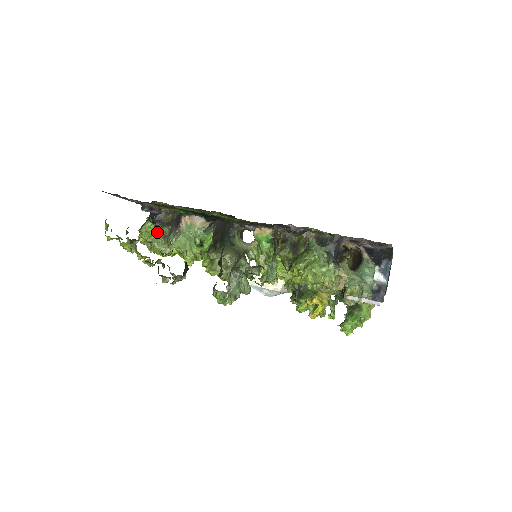
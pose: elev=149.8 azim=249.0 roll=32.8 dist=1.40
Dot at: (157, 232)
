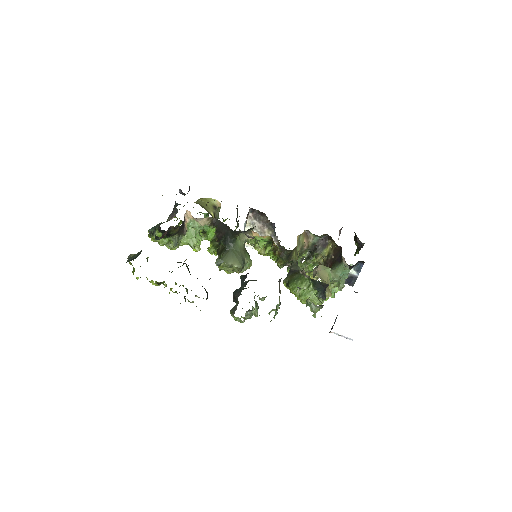
Dot at: (167, 238)
